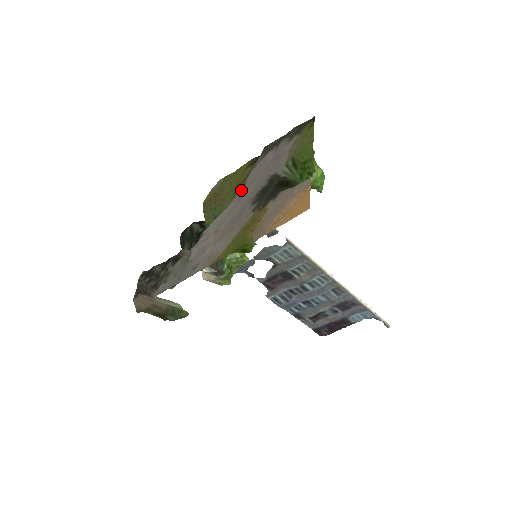
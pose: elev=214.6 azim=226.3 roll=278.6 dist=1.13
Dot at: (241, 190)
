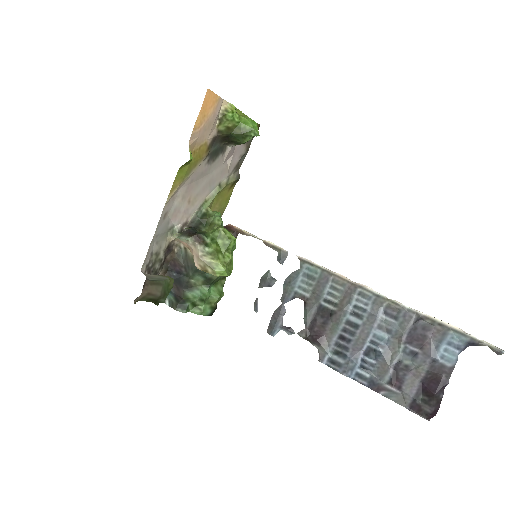
Dot at: (216, 185)
